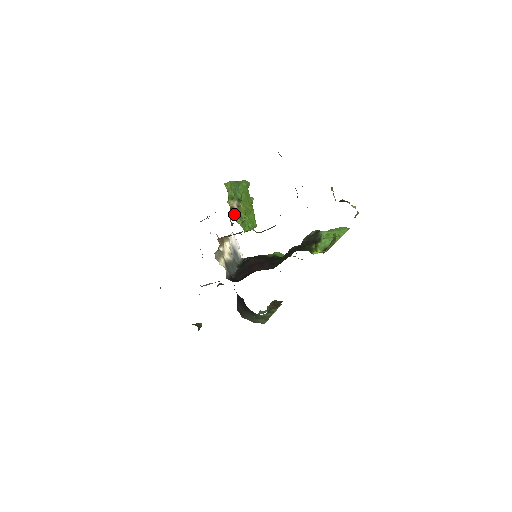
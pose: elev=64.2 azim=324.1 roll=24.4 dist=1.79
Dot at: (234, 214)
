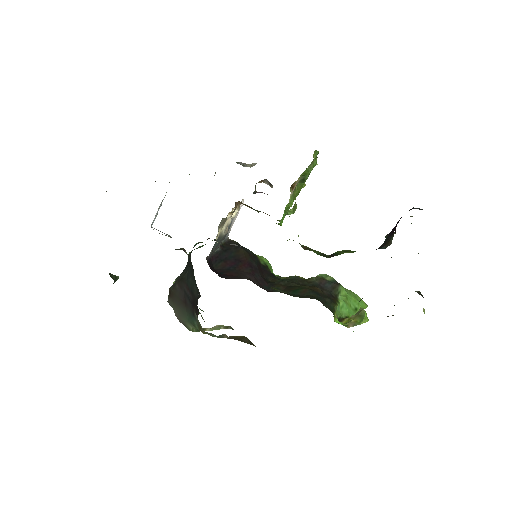
Dot at: (268, 182)
